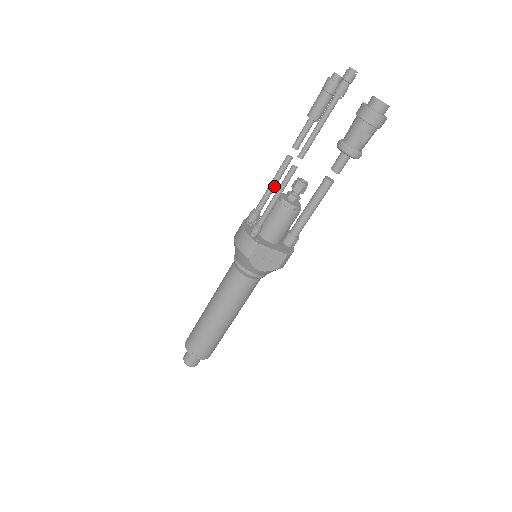
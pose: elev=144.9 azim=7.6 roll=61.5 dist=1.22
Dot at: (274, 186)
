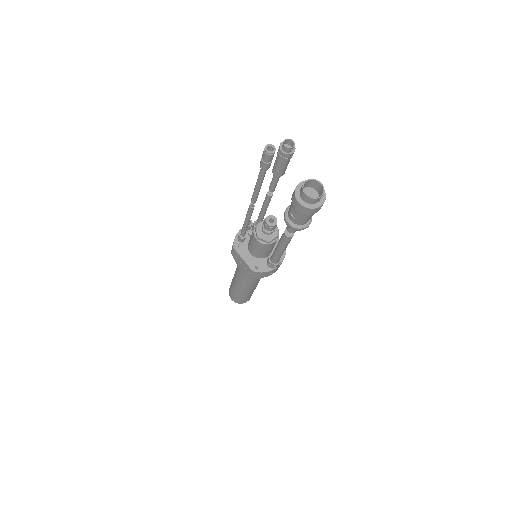
Dot at: (262, 211)
